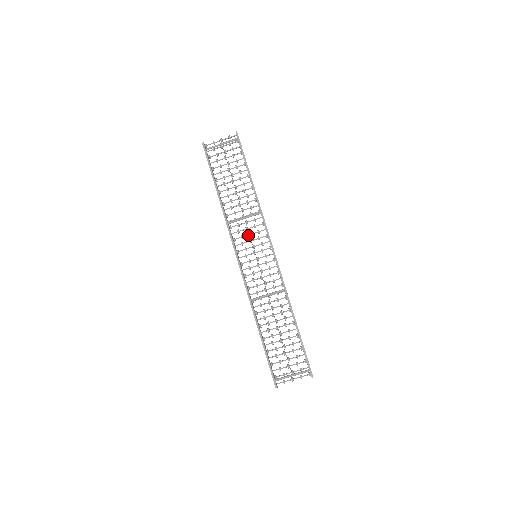
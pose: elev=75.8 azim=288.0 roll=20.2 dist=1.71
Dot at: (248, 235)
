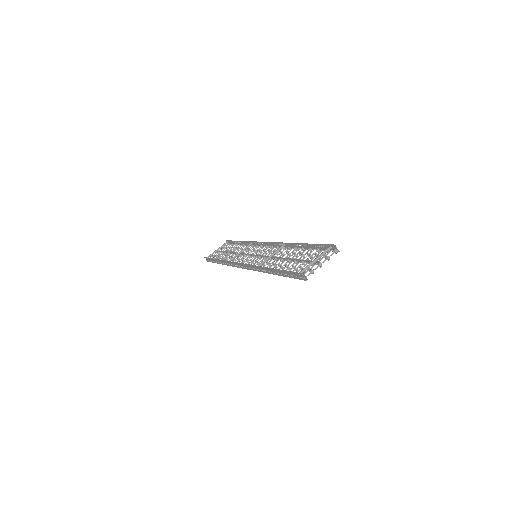
Dot at: occluded
